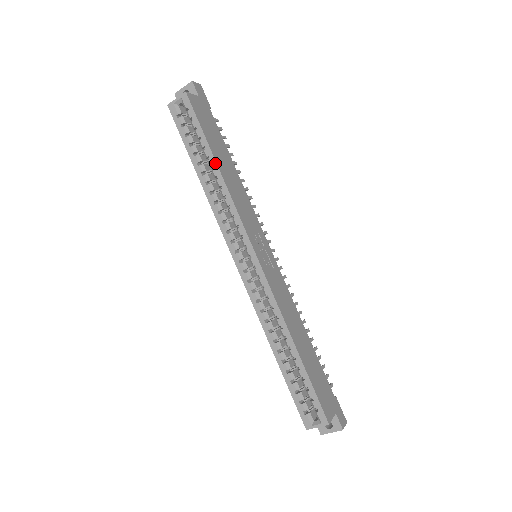
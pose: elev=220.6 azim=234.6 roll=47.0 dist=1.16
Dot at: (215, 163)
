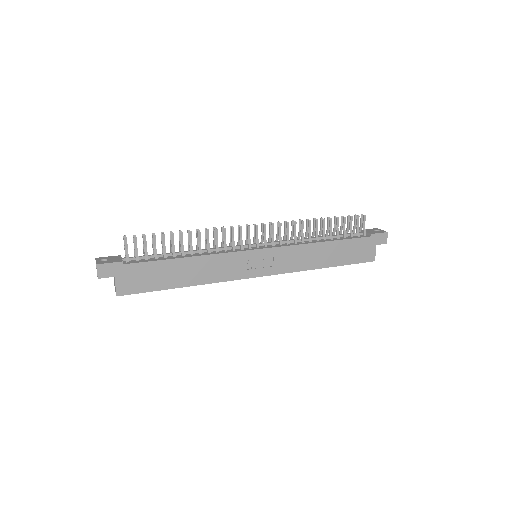
Dot at: occluded
